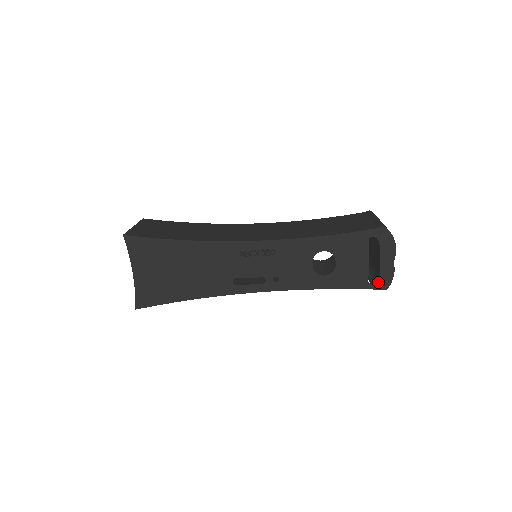
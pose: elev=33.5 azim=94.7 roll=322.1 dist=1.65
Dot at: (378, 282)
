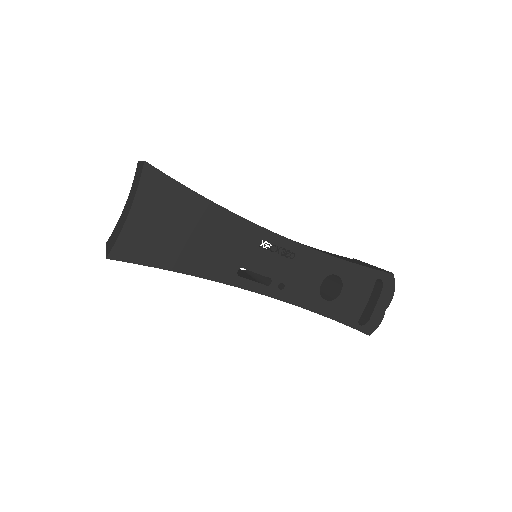
Dot at: (366, 325)
